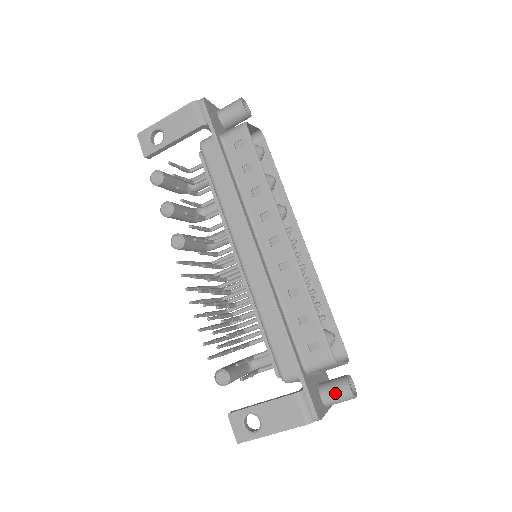
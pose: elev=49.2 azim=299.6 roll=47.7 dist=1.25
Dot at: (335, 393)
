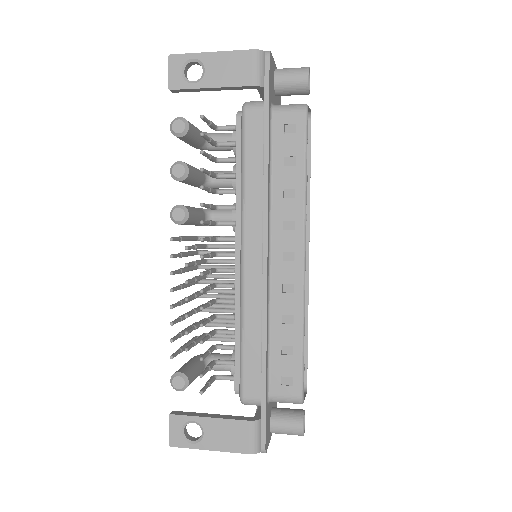
Dot at: (287, 426)
